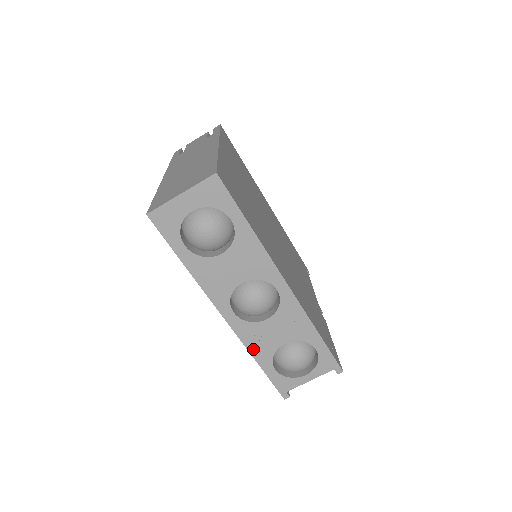
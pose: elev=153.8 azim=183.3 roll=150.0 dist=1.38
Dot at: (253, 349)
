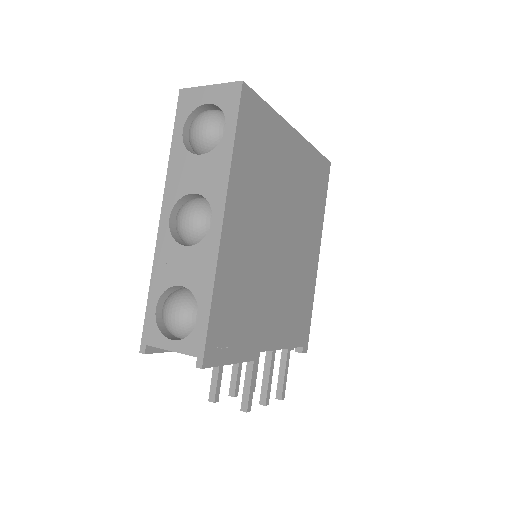
Dot at: (157, 269)
